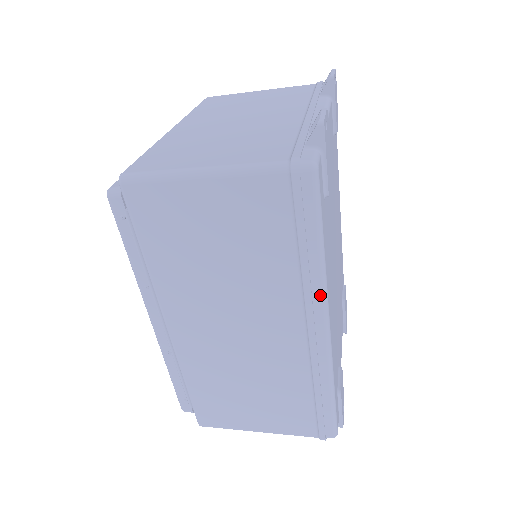
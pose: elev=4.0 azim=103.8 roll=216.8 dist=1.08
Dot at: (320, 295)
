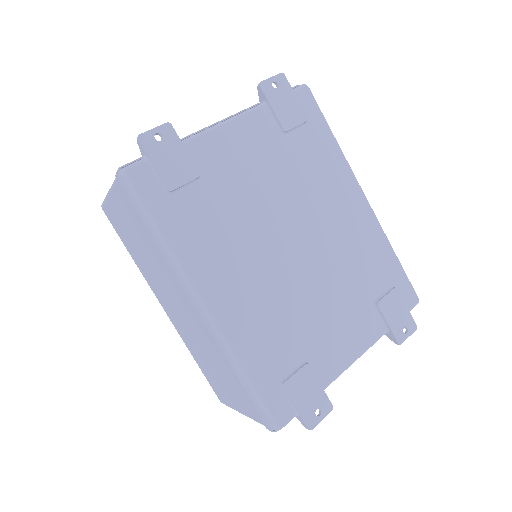
Dot at: (180, 274)
